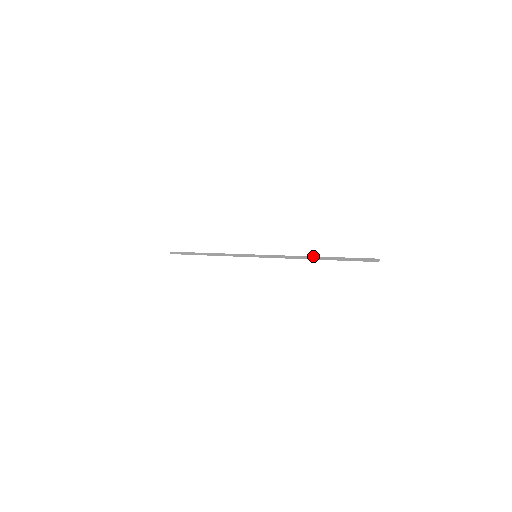
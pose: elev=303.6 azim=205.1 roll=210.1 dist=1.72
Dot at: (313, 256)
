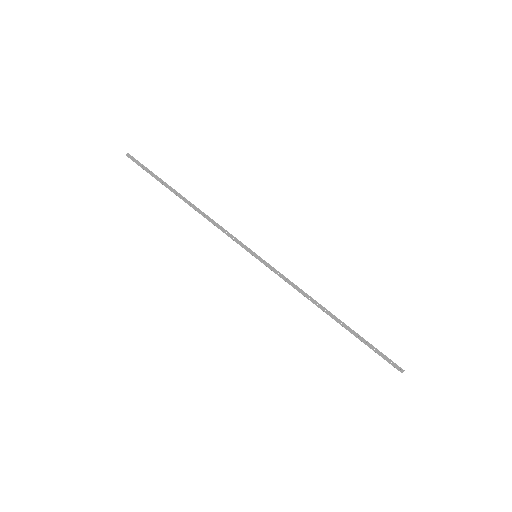
Dot at: (330, 312)
